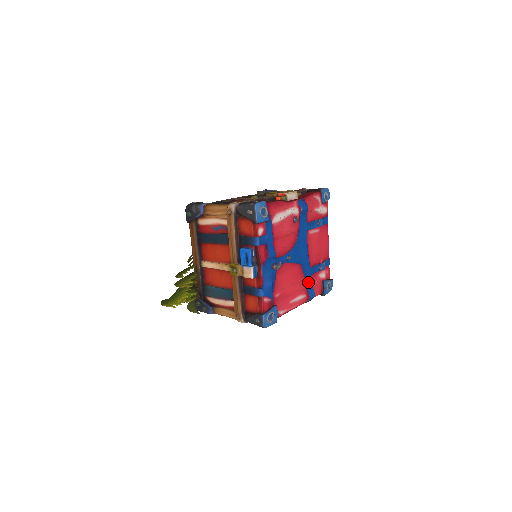
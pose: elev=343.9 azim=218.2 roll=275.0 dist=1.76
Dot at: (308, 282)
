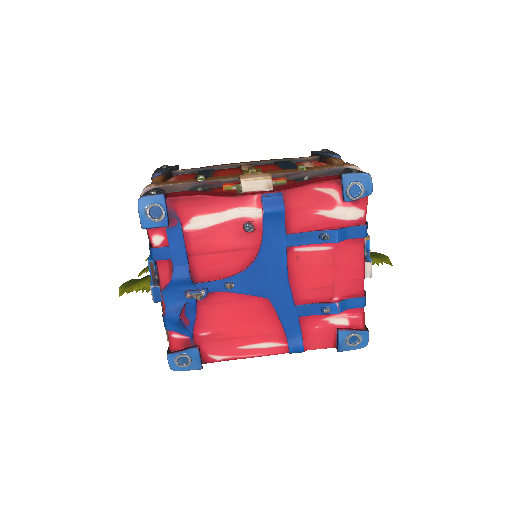
Dot at: (289, 326)
